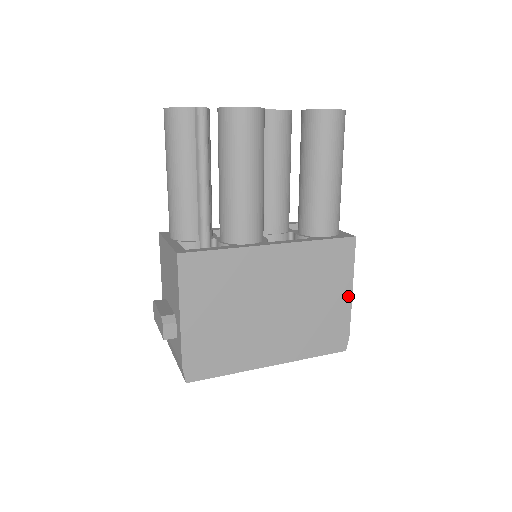
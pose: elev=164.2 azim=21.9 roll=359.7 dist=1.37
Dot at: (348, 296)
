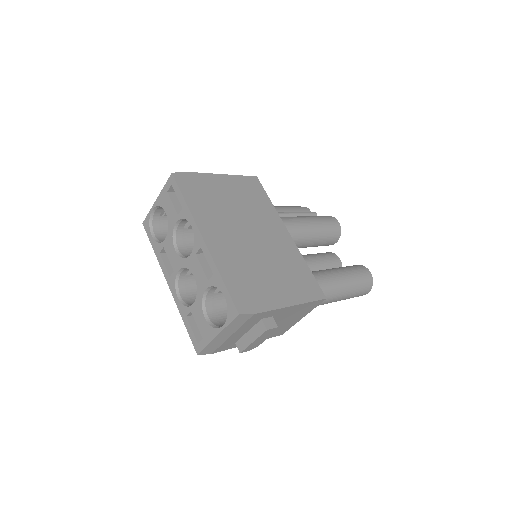
Dot at: (285, 303)
